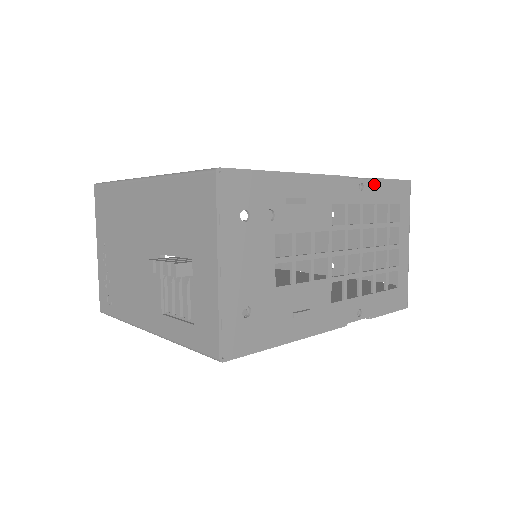
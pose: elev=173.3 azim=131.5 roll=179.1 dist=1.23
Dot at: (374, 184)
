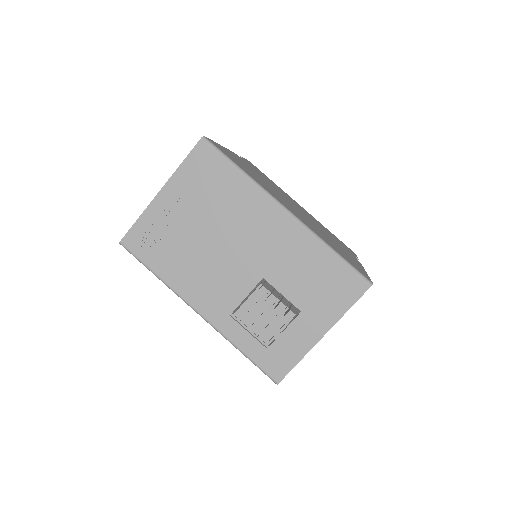
Dot at: occluded
